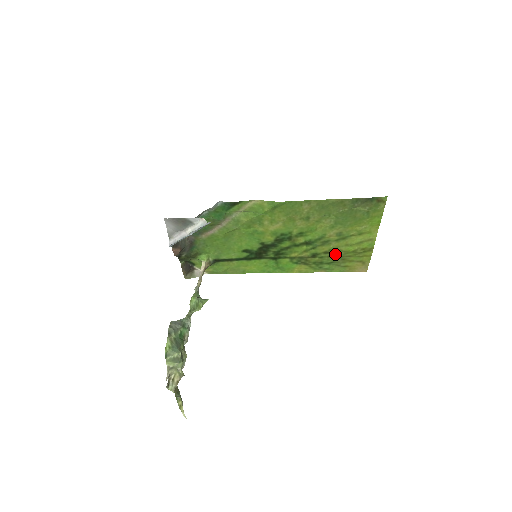
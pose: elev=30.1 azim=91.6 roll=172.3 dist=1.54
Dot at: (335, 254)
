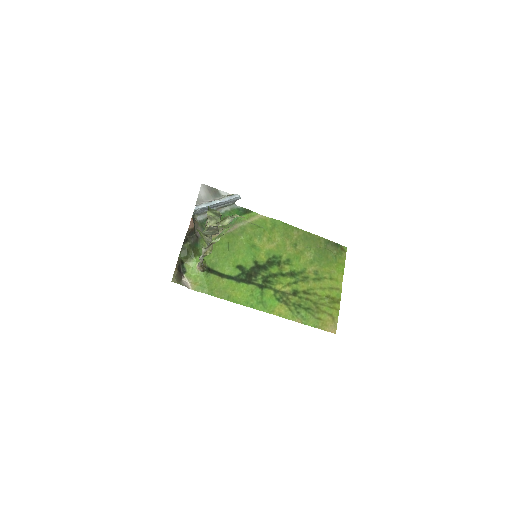
Dot at: (311, 298)
